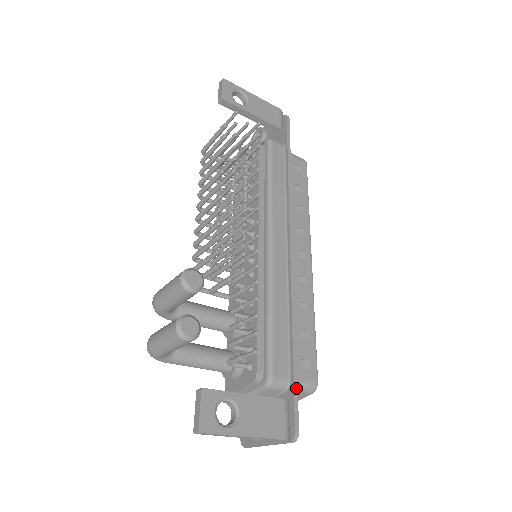
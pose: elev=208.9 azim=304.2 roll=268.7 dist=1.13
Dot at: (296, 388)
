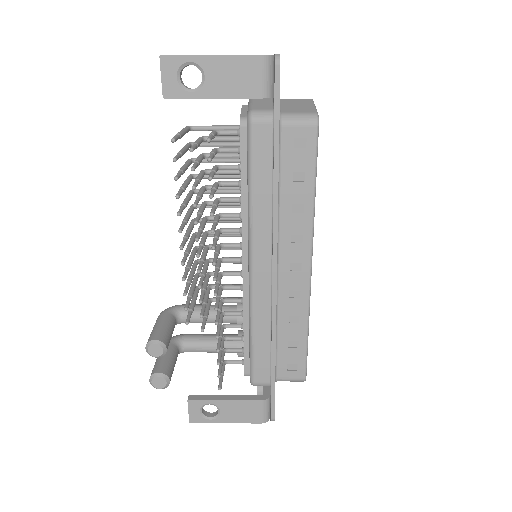
Dot at: (273, 392)
